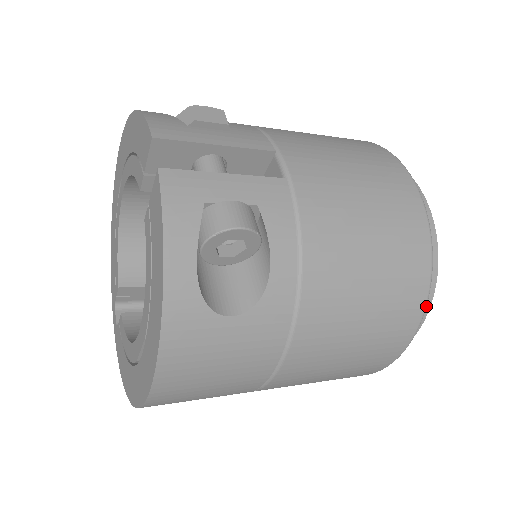
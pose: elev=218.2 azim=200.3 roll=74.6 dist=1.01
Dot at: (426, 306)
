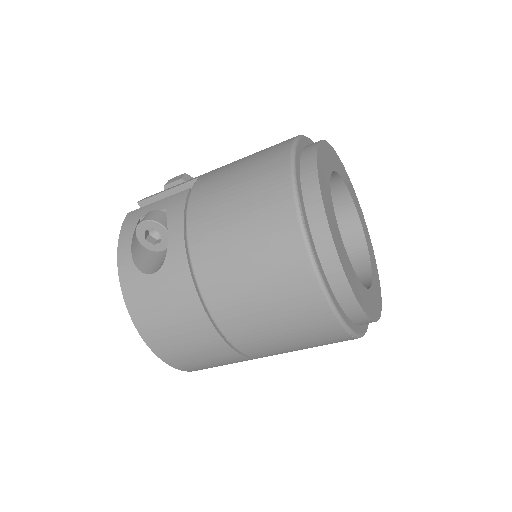
Dot at: (303, 229)
